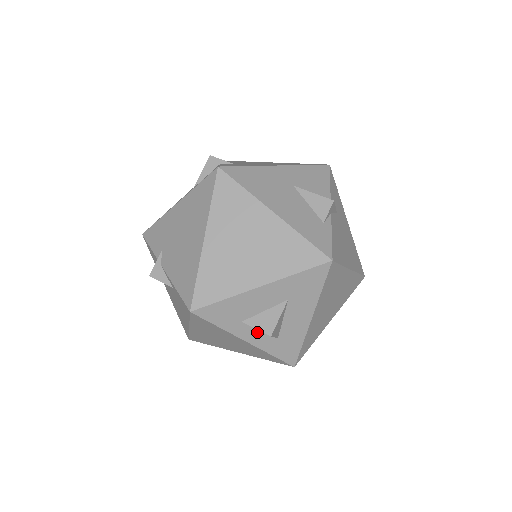
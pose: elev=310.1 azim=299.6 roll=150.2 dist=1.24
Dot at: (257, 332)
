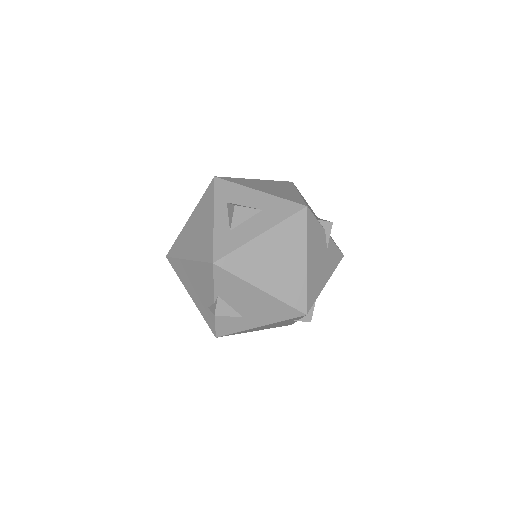
Dot at: (226, 216)
